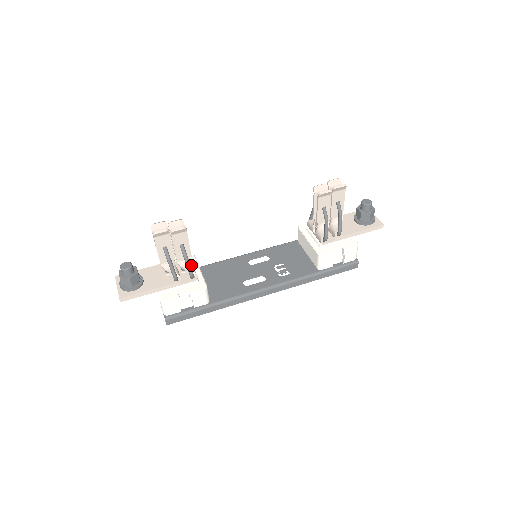
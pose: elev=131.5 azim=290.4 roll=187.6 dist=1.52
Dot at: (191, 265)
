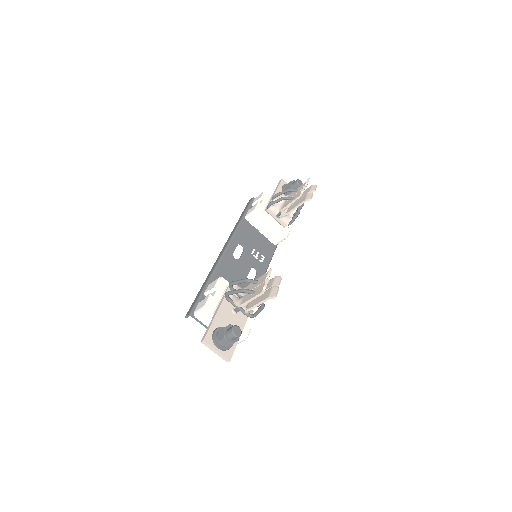
Dot at: occluded
